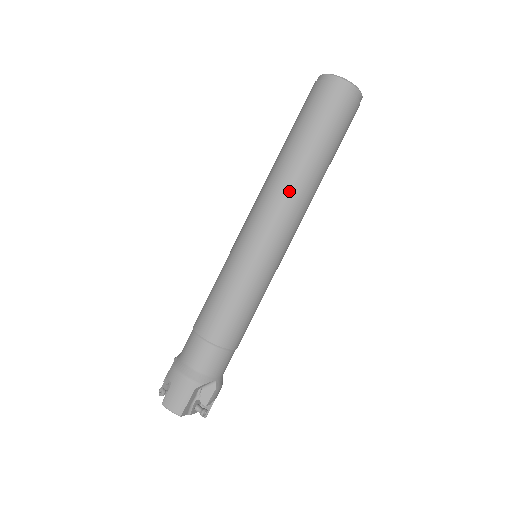
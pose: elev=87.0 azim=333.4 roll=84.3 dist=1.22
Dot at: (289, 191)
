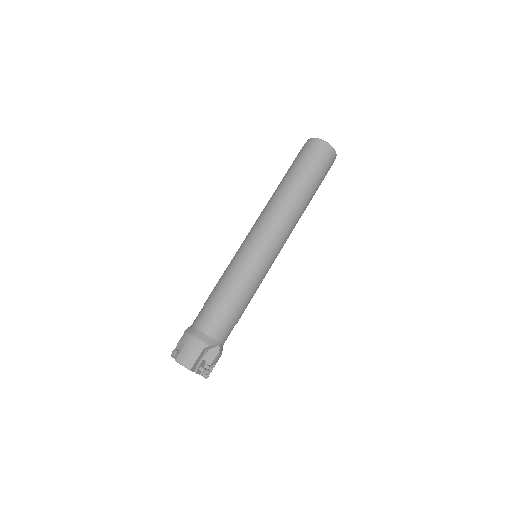
Dot at: (285, 209)
